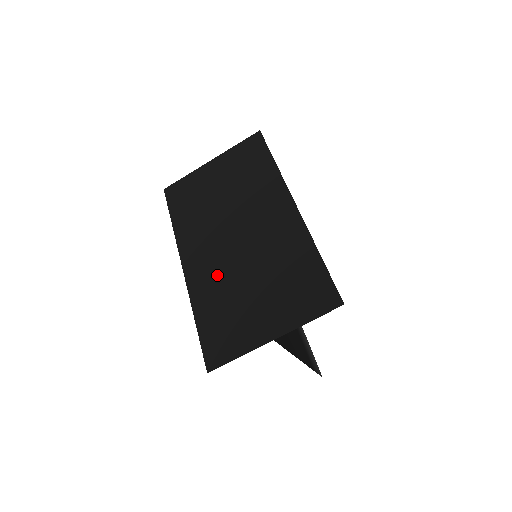
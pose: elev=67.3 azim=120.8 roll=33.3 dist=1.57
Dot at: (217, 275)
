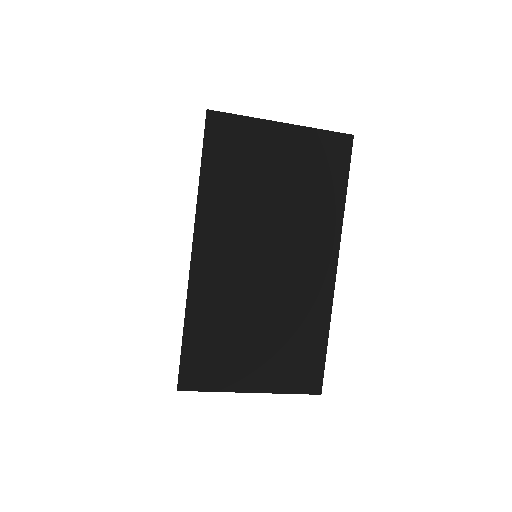
Dot at: (228, 292)
